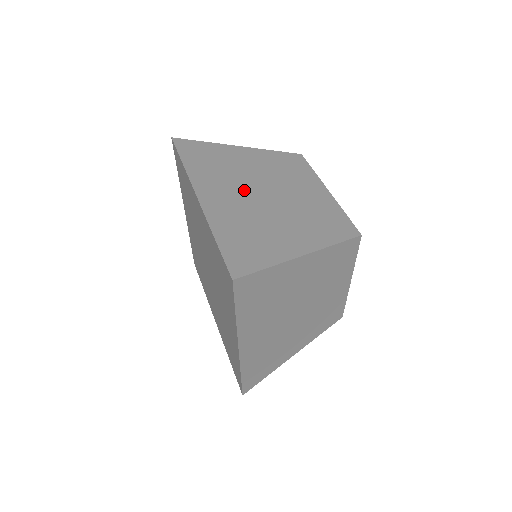
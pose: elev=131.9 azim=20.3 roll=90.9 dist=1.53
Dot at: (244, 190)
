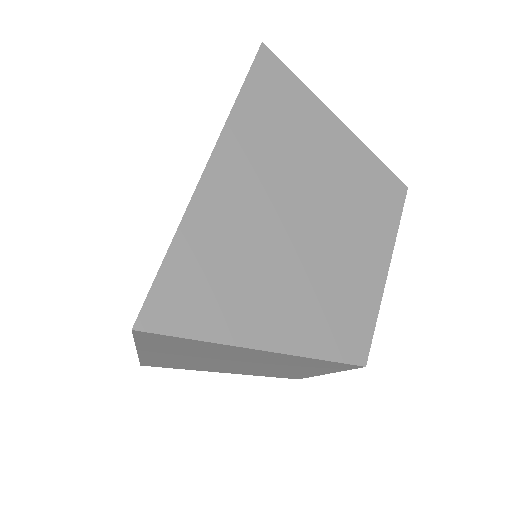
Dot at: (280, 194)
